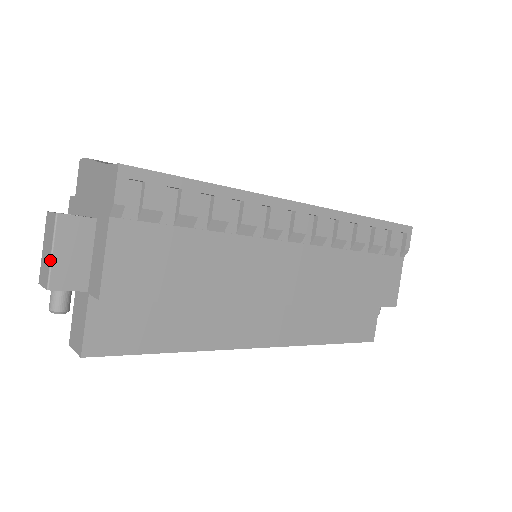
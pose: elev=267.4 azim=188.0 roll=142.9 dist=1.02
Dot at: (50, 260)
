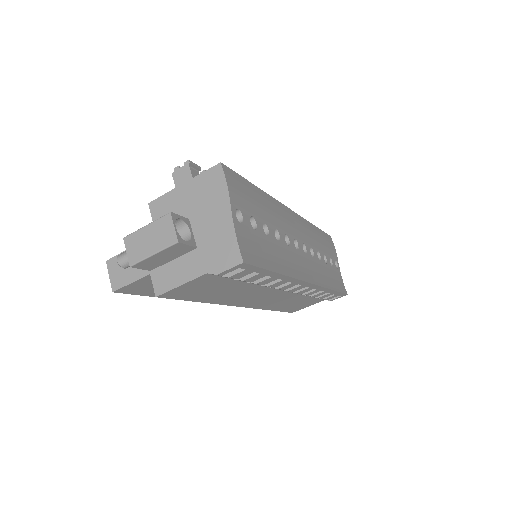
Dot at: (148, 257)
